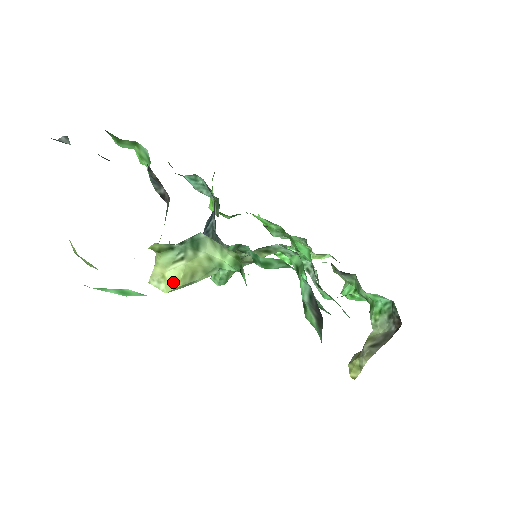
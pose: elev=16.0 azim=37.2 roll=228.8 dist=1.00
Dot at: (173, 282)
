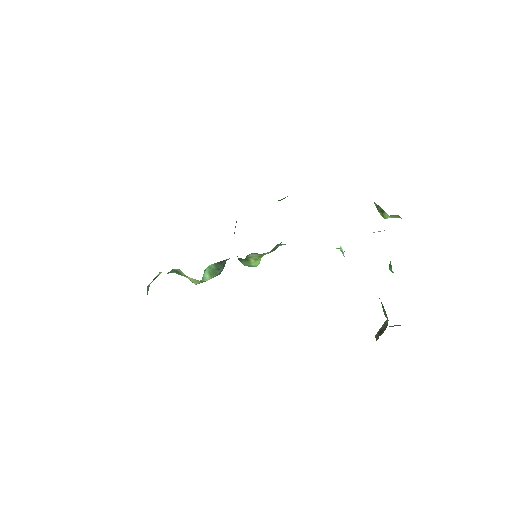
Dot at: (192, 282)
